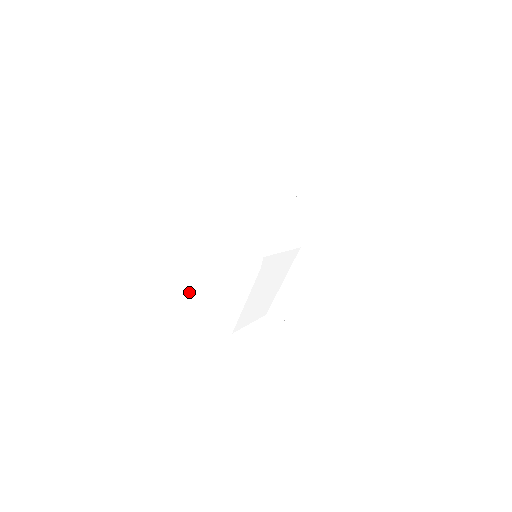
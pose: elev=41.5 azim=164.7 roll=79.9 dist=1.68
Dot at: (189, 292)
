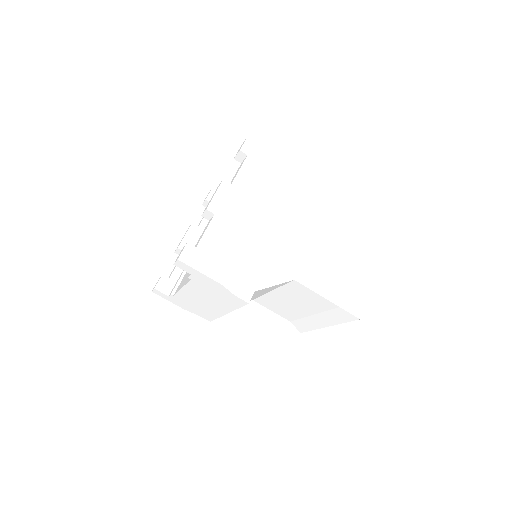
Dot at: (184, 288)
